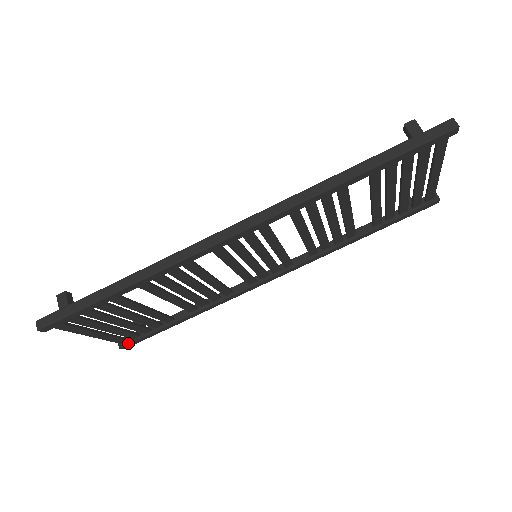
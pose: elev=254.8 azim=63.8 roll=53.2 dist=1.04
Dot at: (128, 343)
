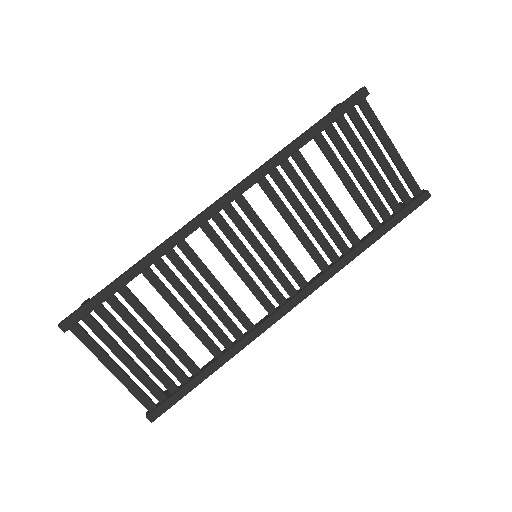
Dot at: (155, 408)
